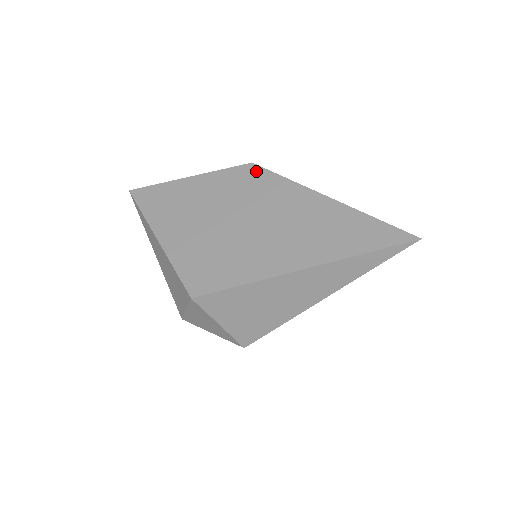
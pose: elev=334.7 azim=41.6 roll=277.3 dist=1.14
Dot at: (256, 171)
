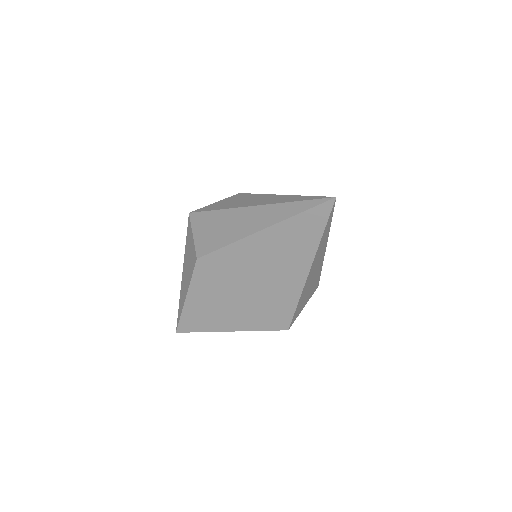
Dot at: (207, 260)
